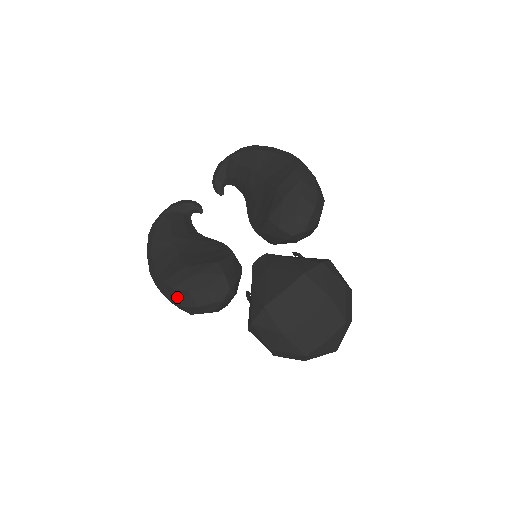
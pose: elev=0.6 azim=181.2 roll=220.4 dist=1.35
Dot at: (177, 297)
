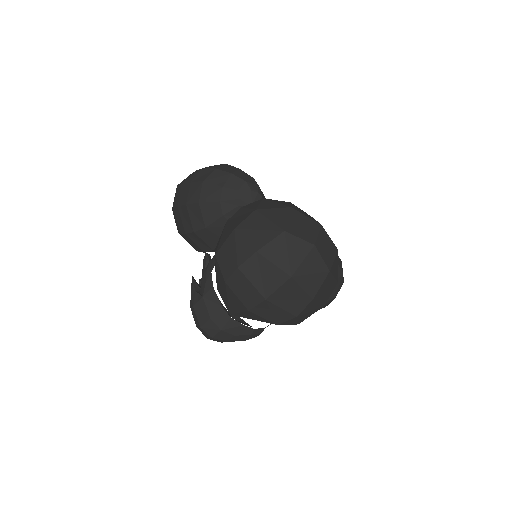
Dot at: (221, 166)
